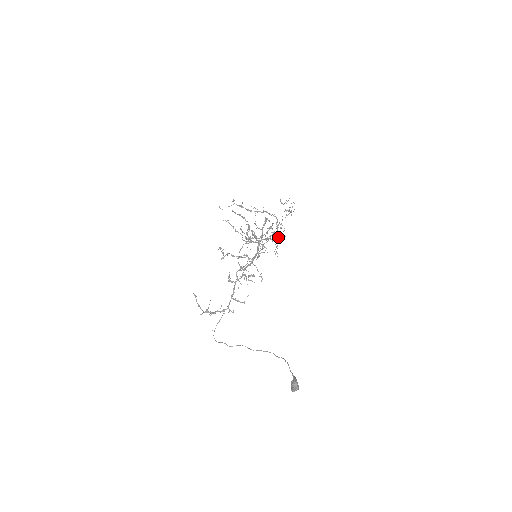
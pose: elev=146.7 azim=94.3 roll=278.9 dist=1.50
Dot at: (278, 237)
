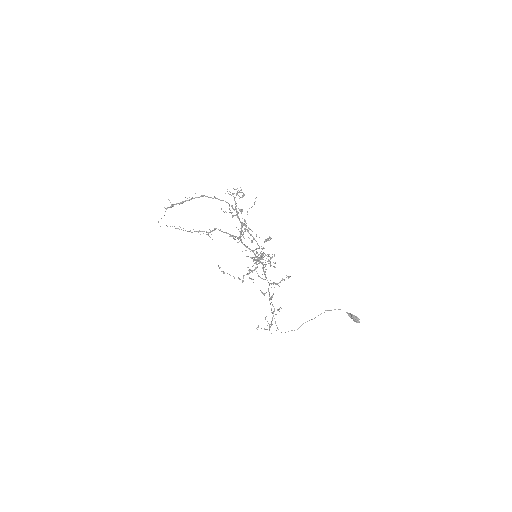
Dot at: (237, 215)
